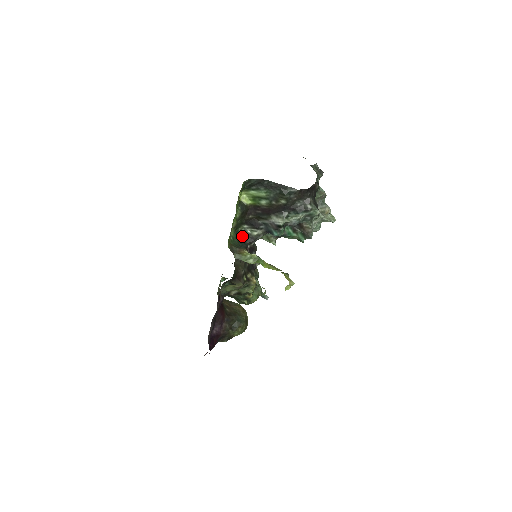
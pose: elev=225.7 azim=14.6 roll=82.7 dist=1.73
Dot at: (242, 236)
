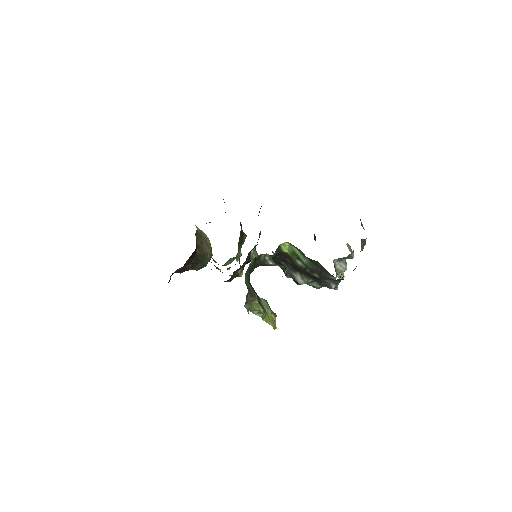
Dot at: (258, 260)
